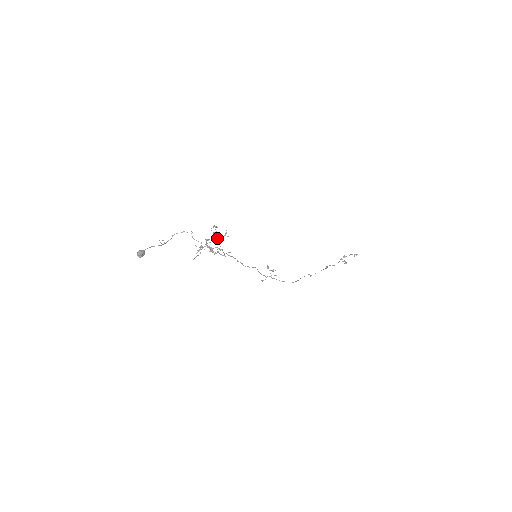
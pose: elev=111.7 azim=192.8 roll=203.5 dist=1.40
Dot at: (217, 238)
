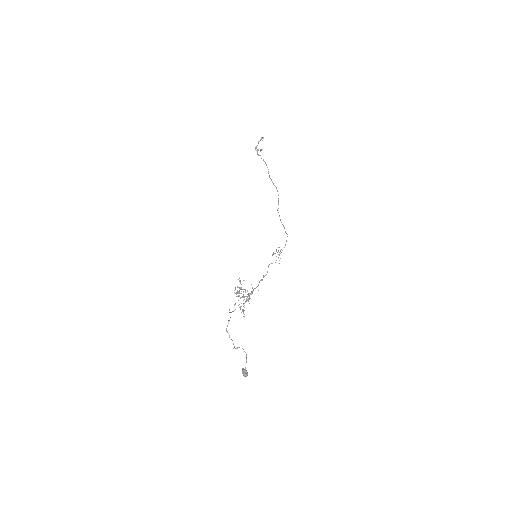
Dot at: (235, 288)
